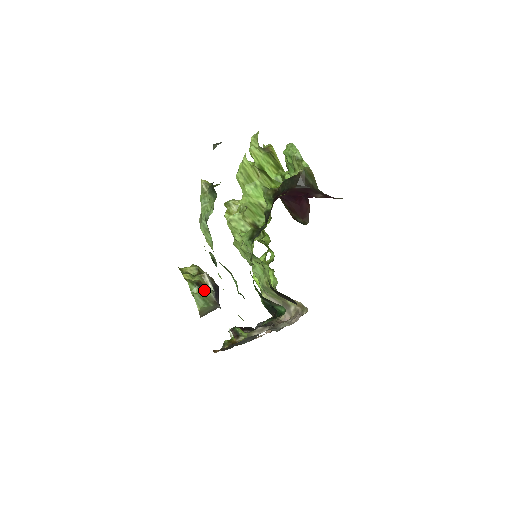
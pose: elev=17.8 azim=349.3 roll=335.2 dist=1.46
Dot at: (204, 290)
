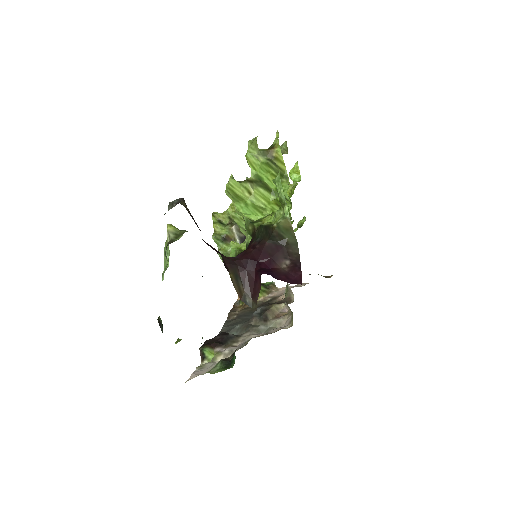
Dot at: (229, 247)
